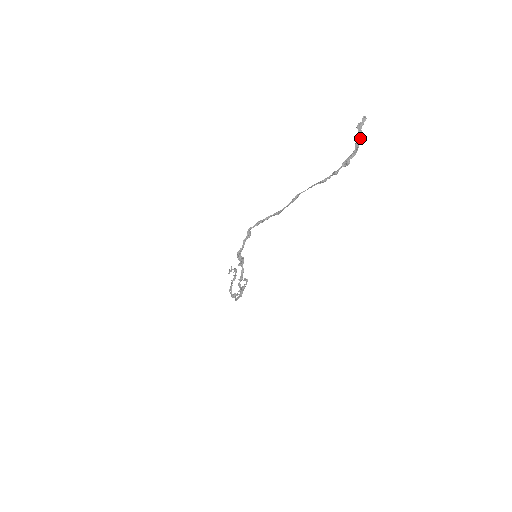
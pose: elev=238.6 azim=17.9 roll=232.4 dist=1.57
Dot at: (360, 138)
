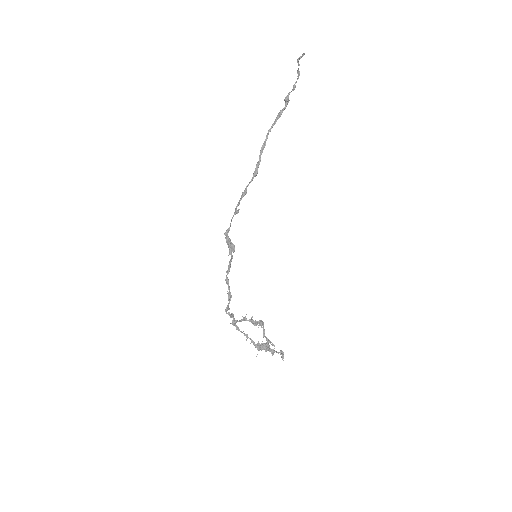
Dot at: (299, 64)
